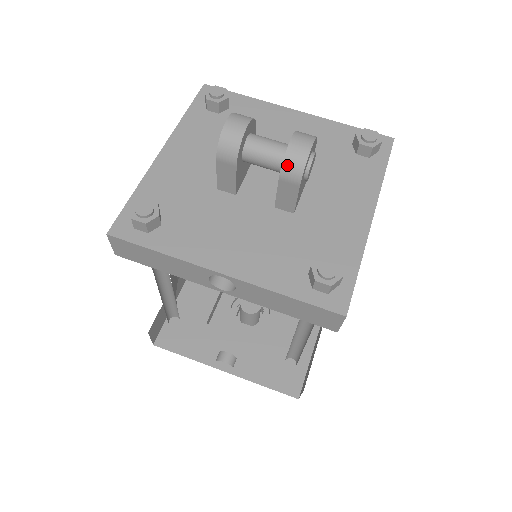
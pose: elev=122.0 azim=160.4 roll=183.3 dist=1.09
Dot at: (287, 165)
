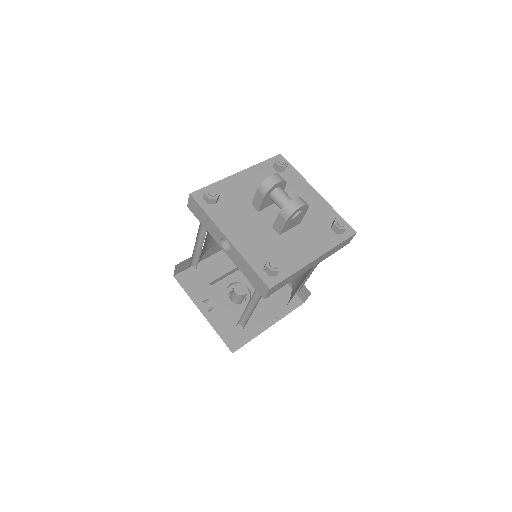
Dot at: (285, 209)
